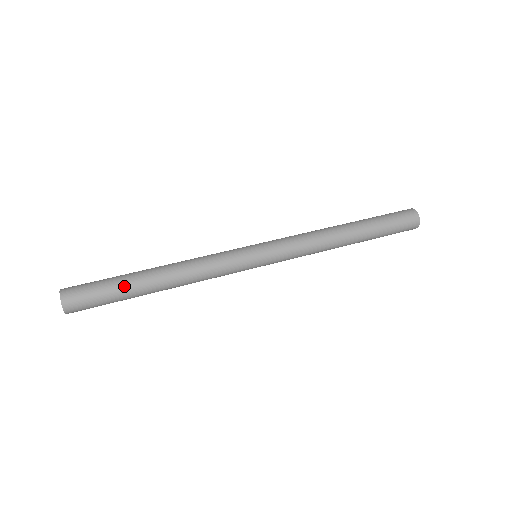
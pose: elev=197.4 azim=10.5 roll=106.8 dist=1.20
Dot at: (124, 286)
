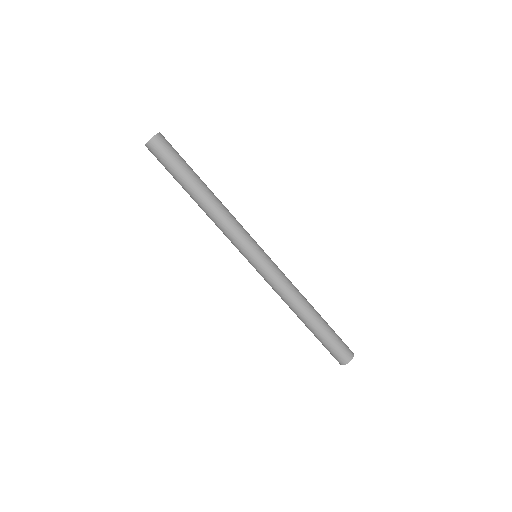
Dot at: (191, 169)
